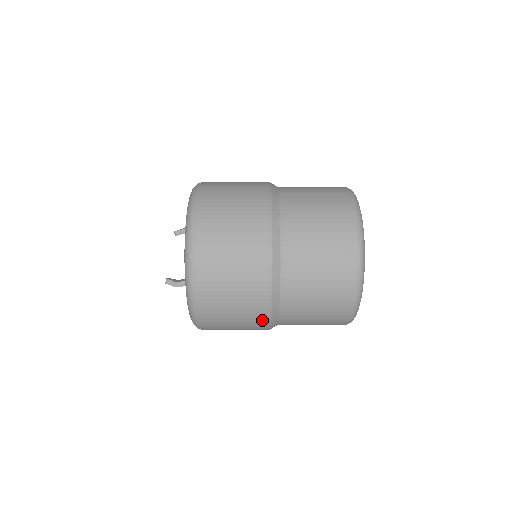
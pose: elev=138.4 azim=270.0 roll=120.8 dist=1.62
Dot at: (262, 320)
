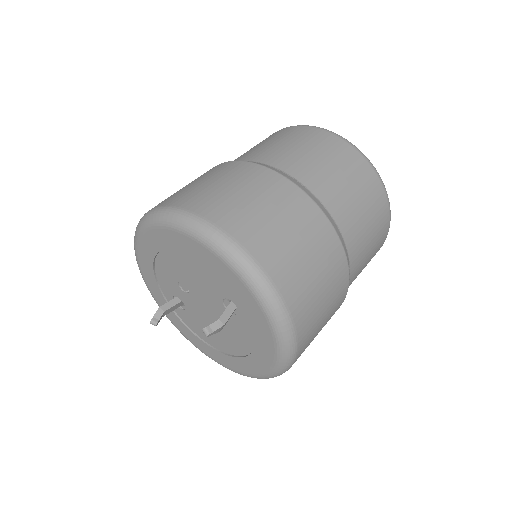
Dot at: (338, 258)
